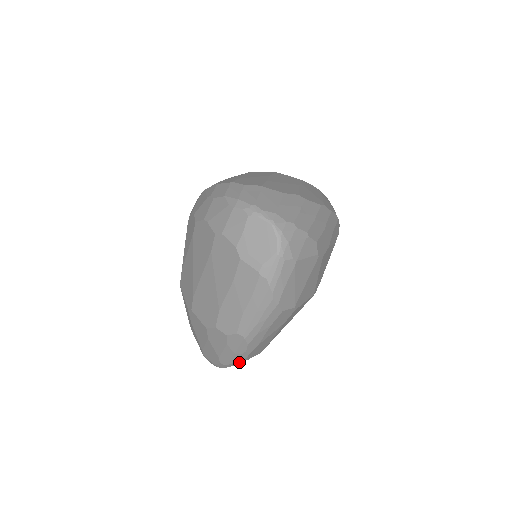
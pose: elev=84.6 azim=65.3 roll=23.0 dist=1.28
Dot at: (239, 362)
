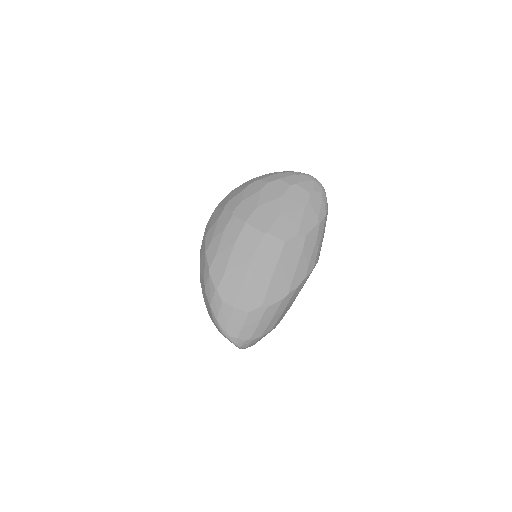
Dot at: occluded
